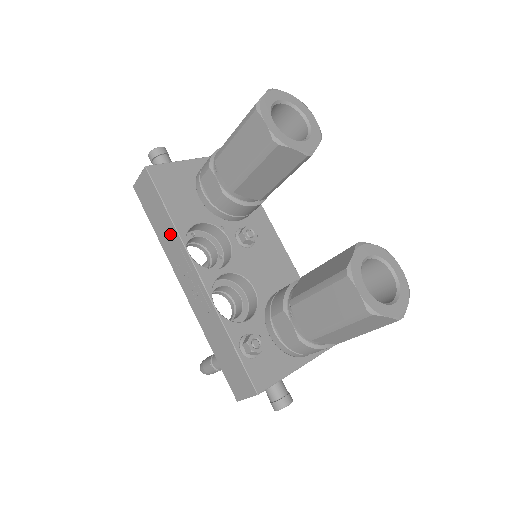
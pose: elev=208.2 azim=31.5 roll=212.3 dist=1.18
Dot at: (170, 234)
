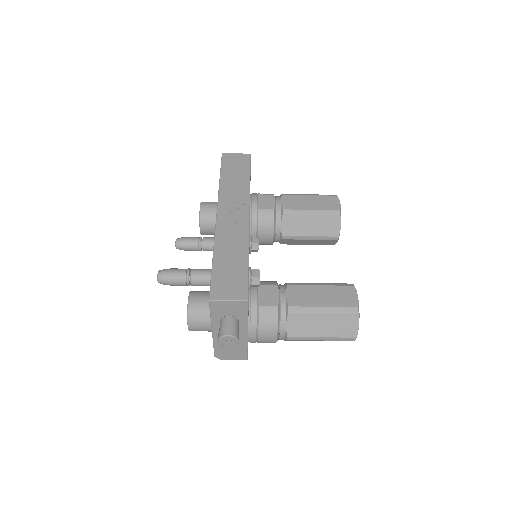
Dot at: (240, 187)
